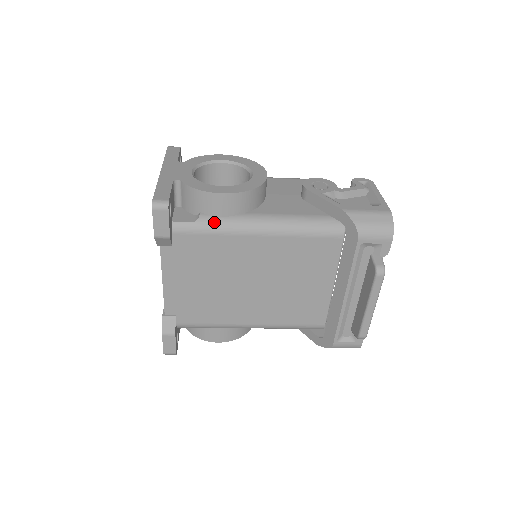
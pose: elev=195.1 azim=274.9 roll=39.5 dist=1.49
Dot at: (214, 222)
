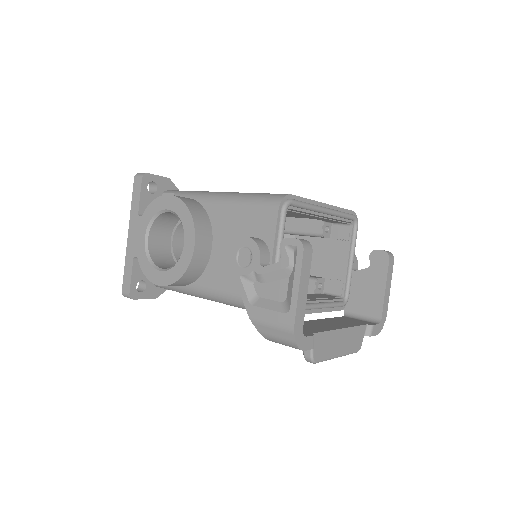
Dot at: (175, 289)
